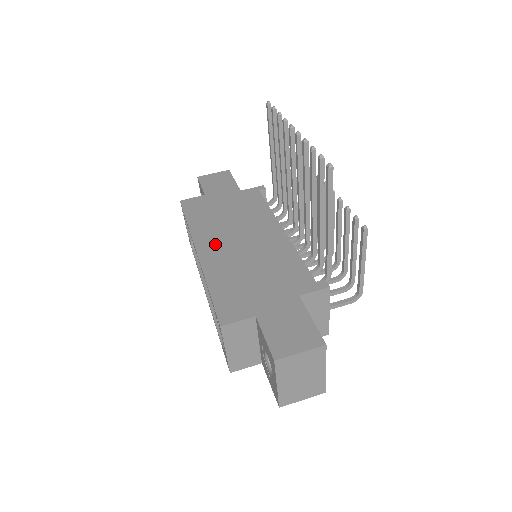
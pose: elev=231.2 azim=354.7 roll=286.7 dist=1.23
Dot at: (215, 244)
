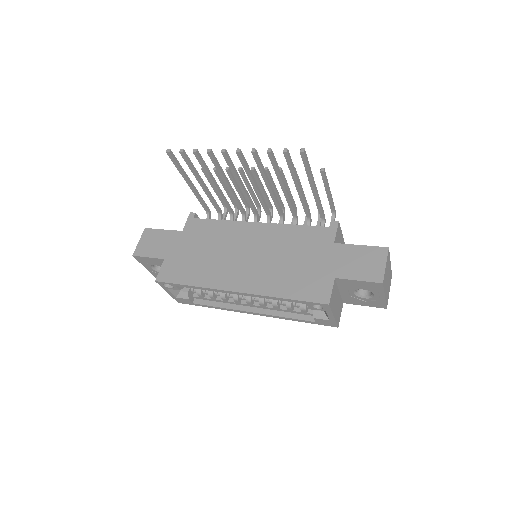
Dot at: (236, 275)
